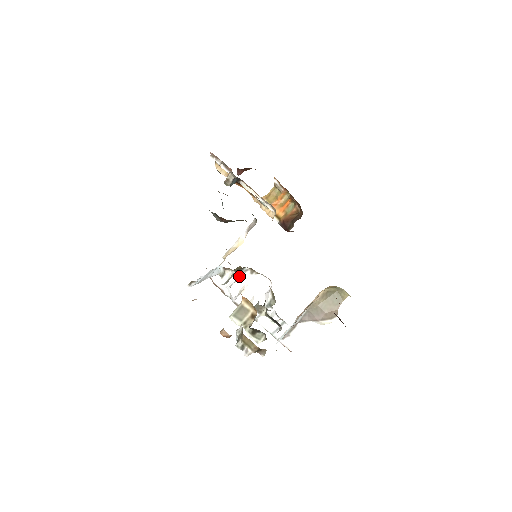
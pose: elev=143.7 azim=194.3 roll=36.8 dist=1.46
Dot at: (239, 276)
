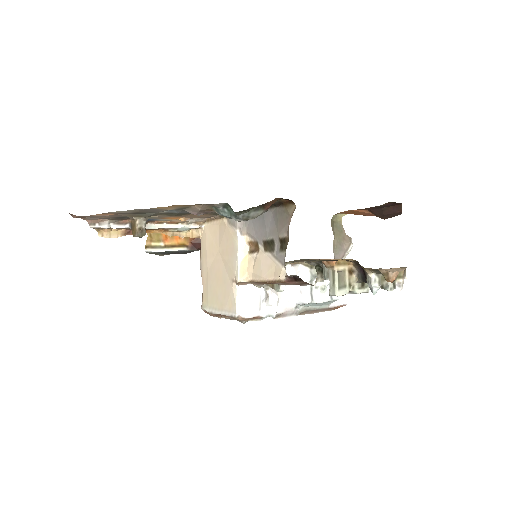
Dot at: occluded
